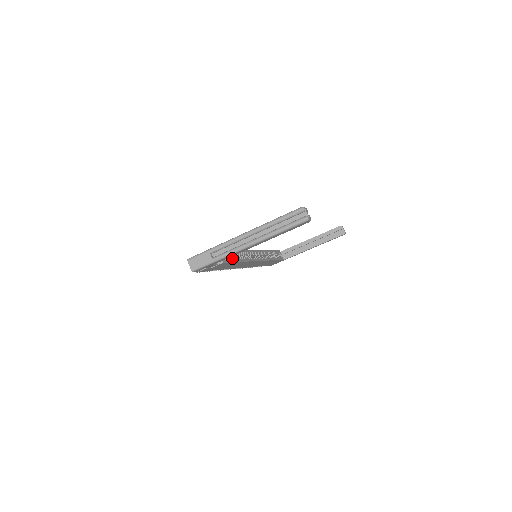
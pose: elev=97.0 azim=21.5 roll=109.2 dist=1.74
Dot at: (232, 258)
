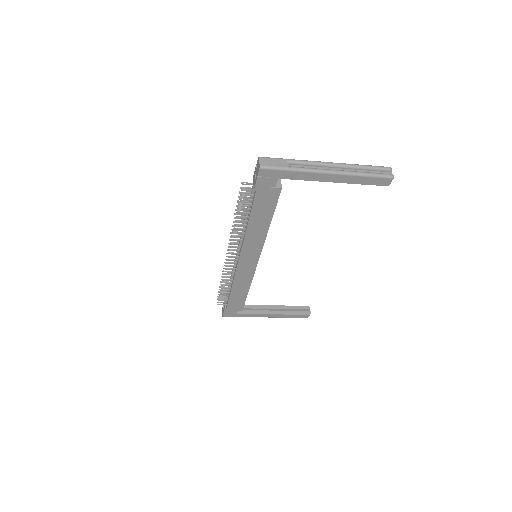
Dot at: occluded
